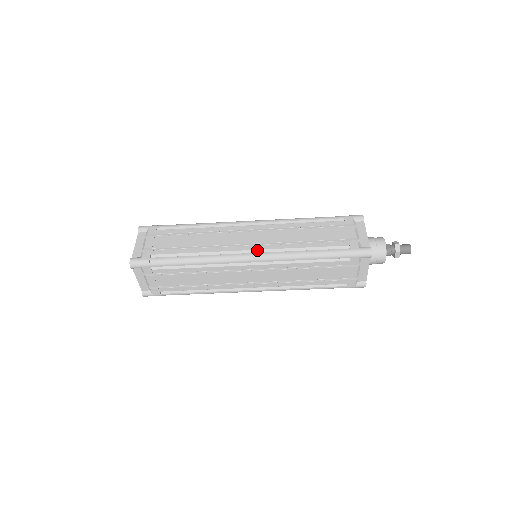
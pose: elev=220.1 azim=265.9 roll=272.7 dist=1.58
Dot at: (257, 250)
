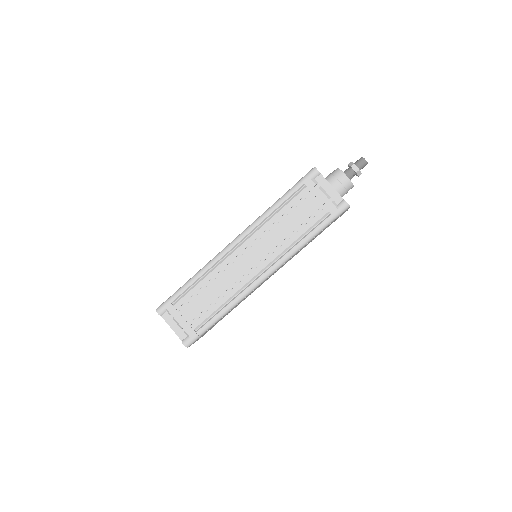
Dot at: occluded
